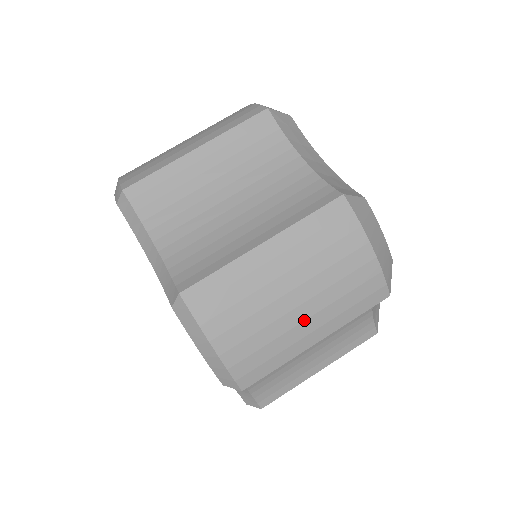
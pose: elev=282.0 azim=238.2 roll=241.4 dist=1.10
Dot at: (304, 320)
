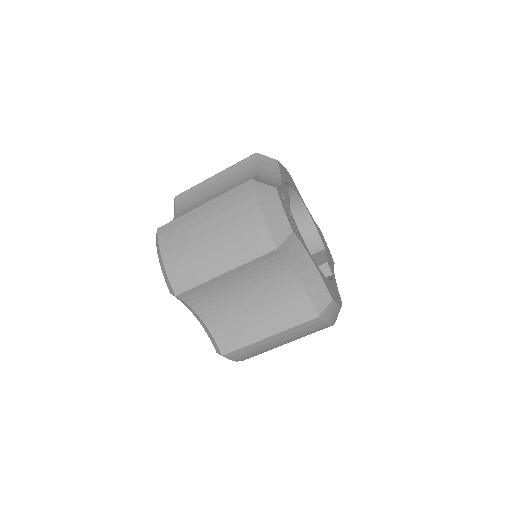
Dot at: occluded
